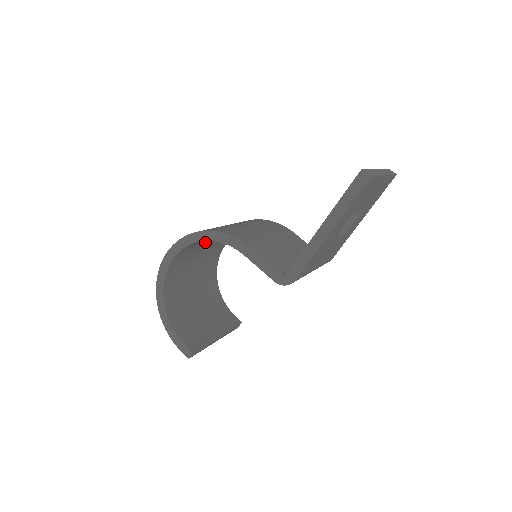
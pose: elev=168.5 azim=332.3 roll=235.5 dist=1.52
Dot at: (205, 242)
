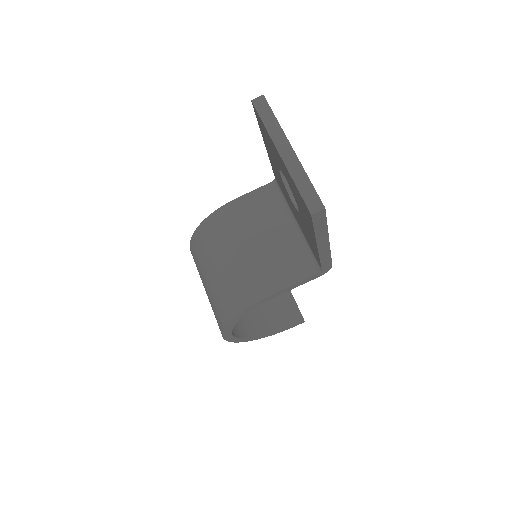
Dot at: occluded
